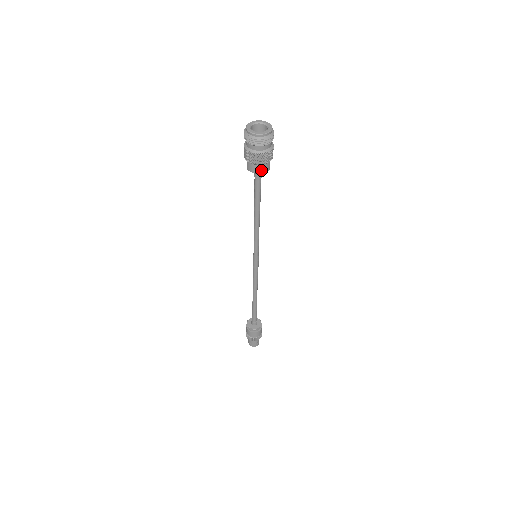
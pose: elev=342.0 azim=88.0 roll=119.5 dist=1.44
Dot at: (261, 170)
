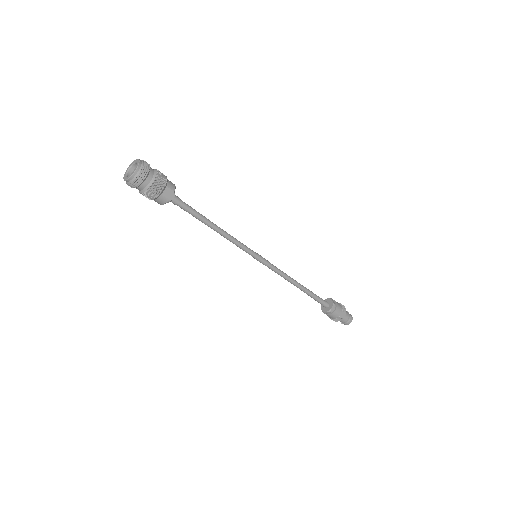
Dot at: (159, 203)
